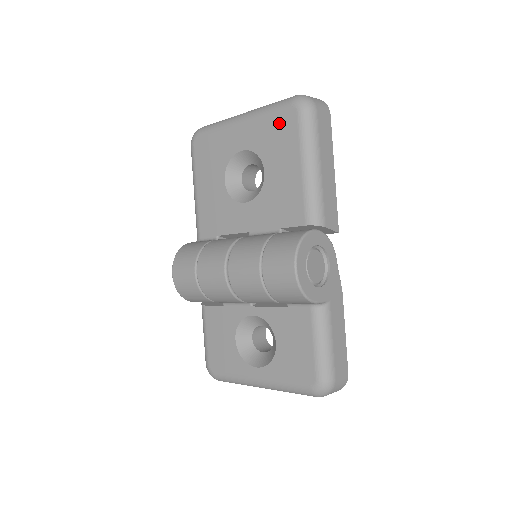
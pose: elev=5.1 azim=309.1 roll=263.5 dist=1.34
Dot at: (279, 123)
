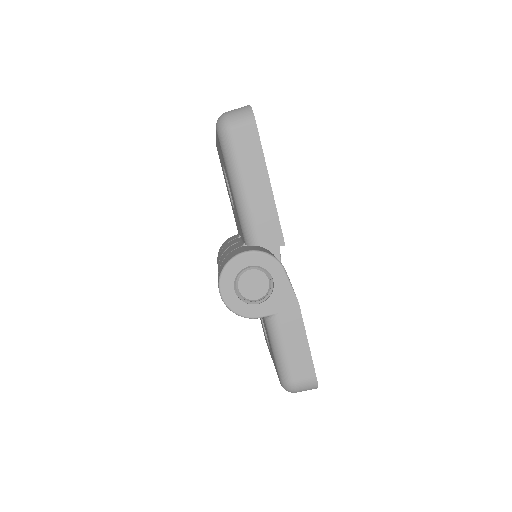
Dot at: (219, 144)
